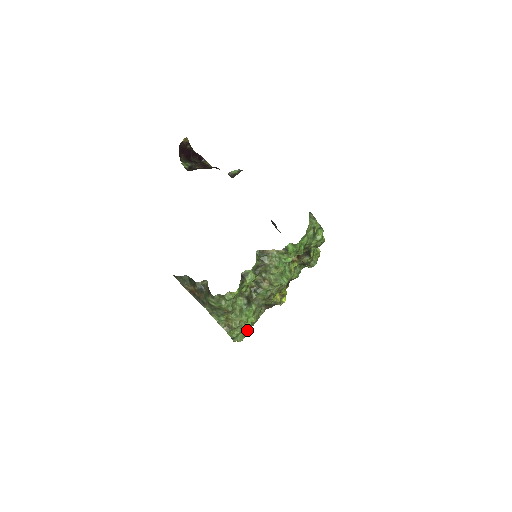
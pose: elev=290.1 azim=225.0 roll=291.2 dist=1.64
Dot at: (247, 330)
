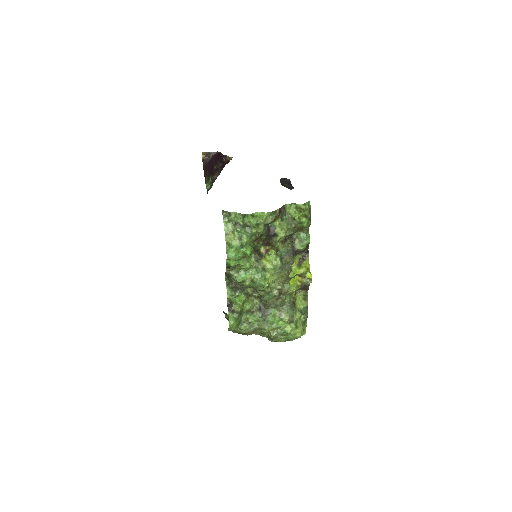
Dot at: (288, 331)
